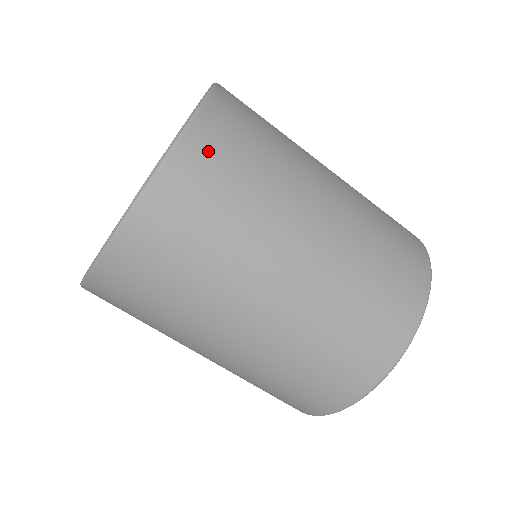
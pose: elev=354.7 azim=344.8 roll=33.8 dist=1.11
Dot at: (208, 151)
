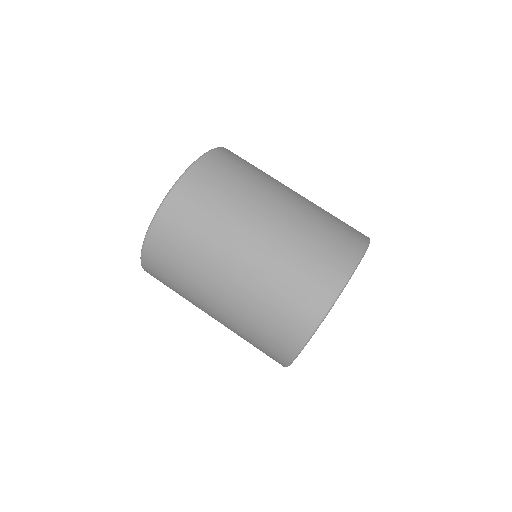
Dot at: (231, 155)
